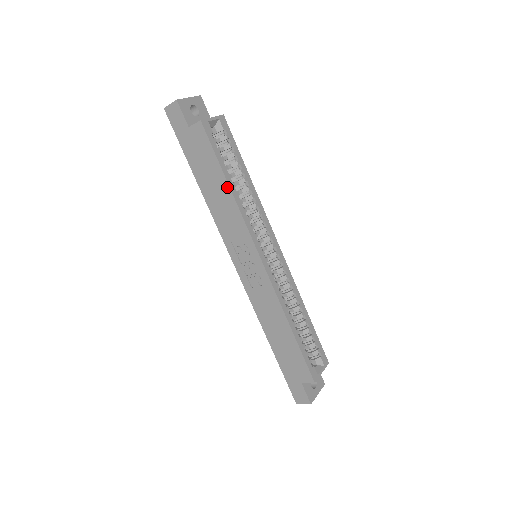
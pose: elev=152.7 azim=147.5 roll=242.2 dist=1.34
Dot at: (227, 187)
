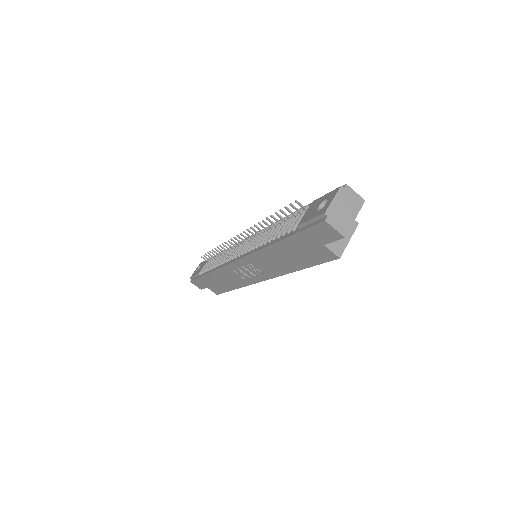
Dot at: (296, 269)
